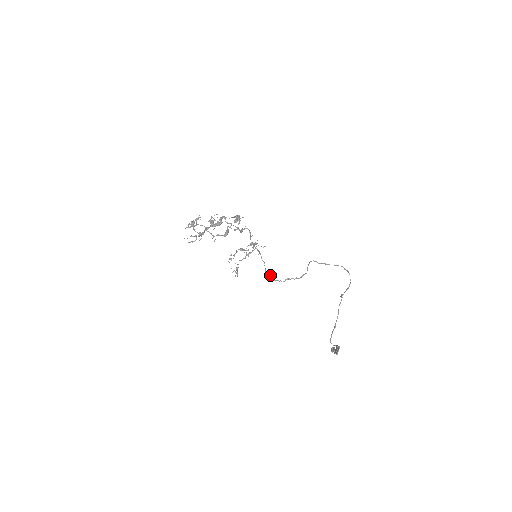
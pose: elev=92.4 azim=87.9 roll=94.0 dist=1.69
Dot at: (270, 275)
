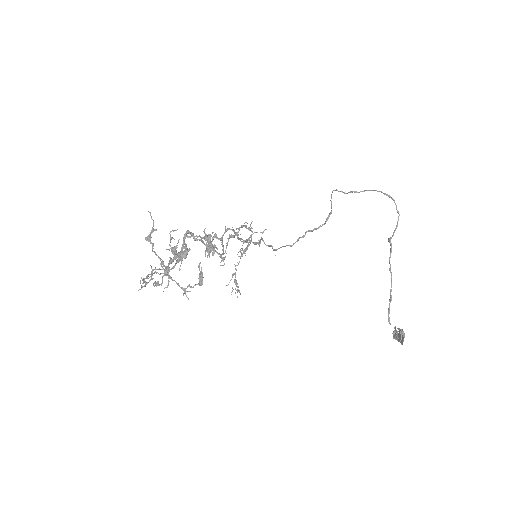
Dot at: (283, 246)
